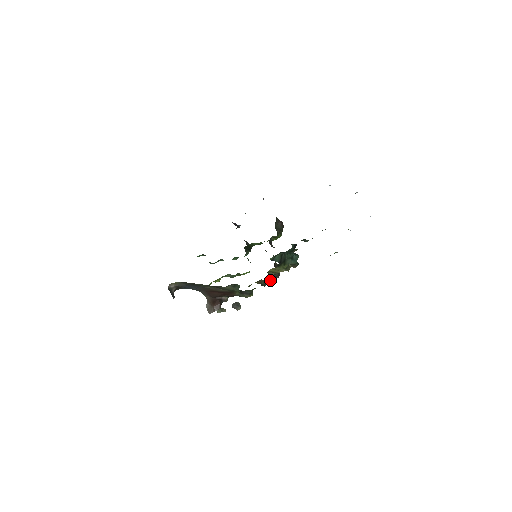
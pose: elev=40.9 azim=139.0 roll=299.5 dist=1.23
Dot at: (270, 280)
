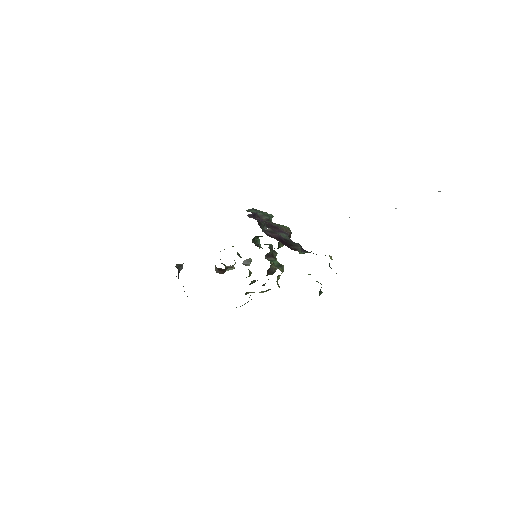
Dot at: occluded
